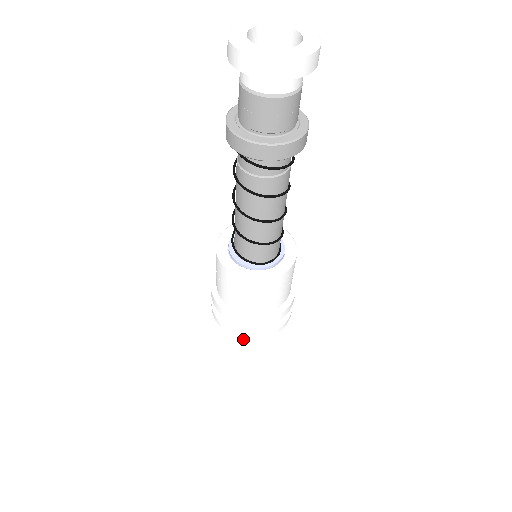
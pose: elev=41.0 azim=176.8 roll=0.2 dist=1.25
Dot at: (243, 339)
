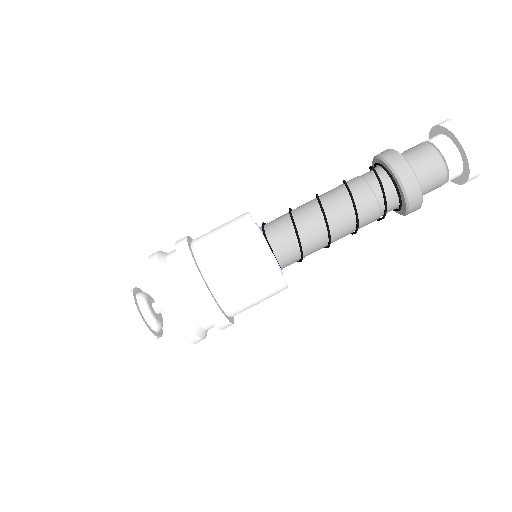
Dot at: (150, 269)
